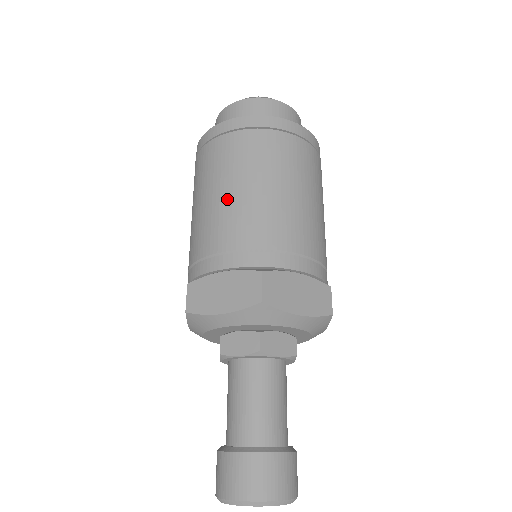
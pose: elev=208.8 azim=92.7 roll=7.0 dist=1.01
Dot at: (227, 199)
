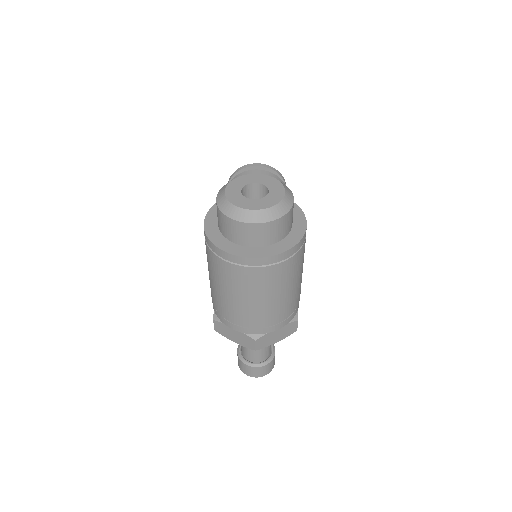
Dot at: (232, 301)
